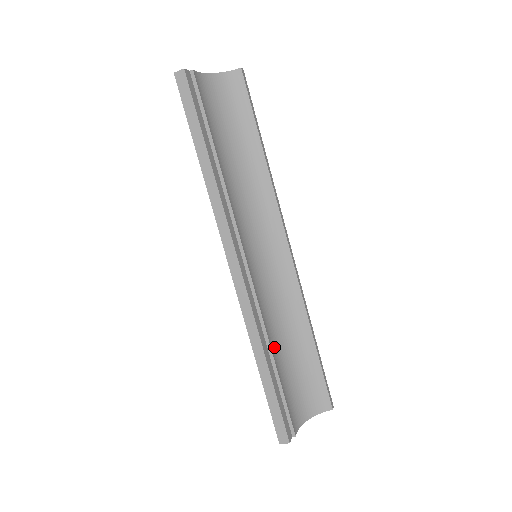
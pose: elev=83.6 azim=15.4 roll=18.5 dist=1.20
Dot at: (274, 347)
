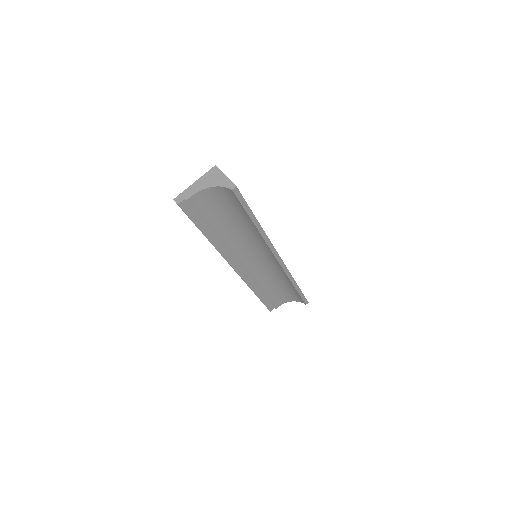
Dot at: (265, 287)
